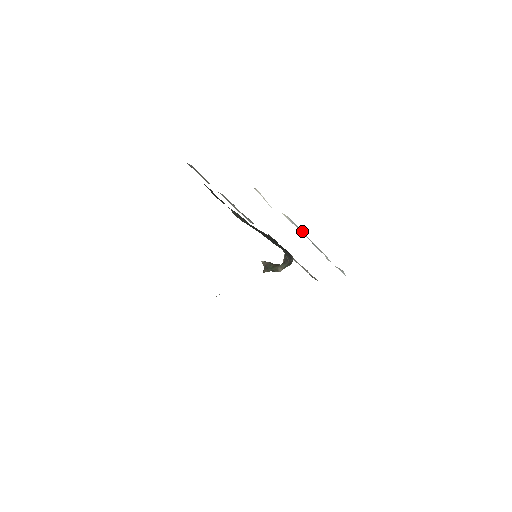
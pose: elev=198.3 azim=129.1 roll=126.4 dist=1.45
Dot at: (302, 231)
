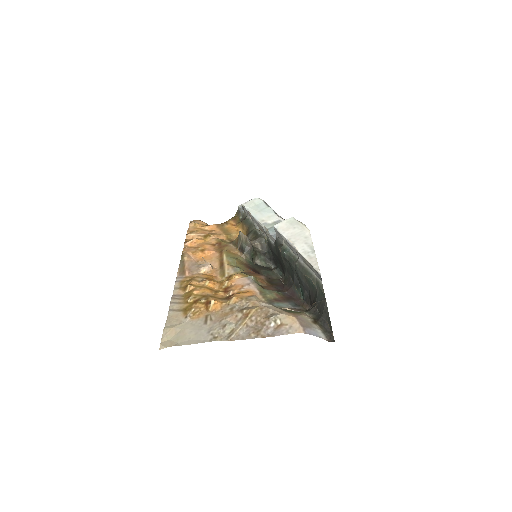
Dot at: occluded
